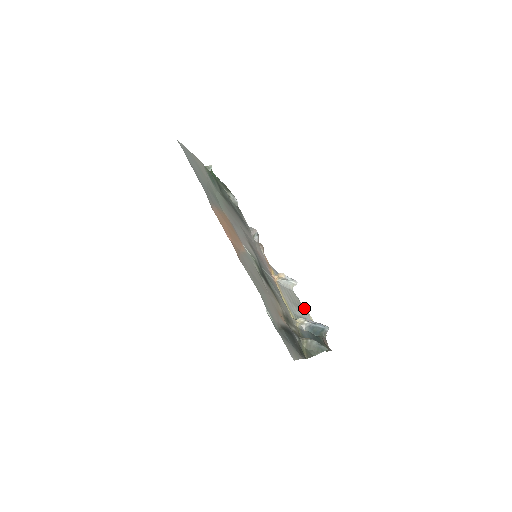
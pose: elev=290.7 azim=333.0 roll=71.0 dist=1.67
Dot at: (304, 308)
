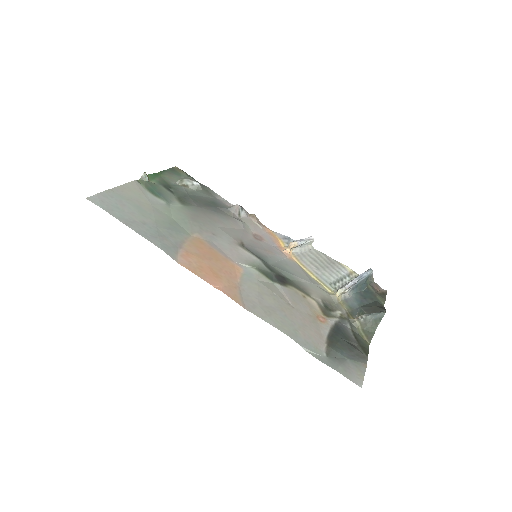
Dot at: (335, 261)
